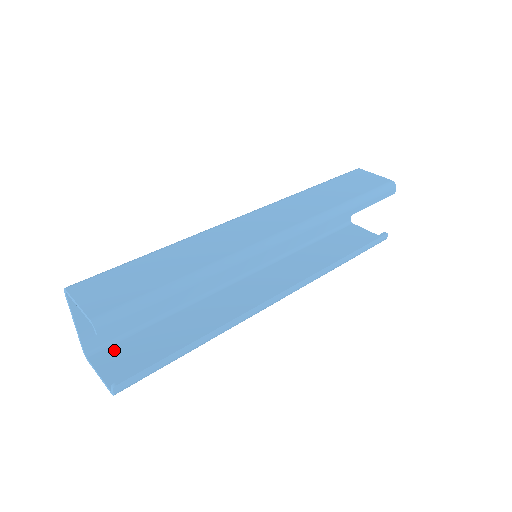
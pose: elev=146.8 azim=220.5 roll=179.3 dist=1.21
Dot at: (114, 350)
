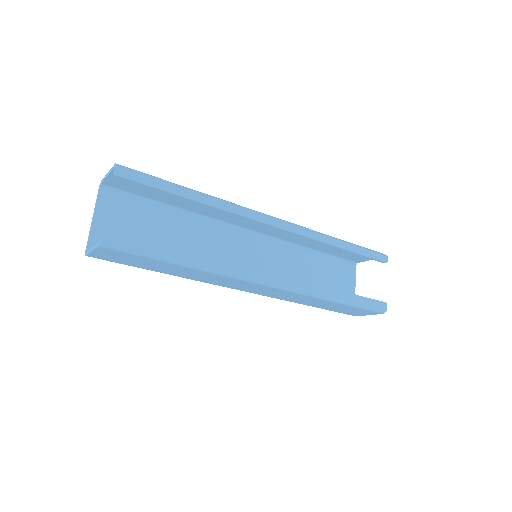
Dot at: occluded
